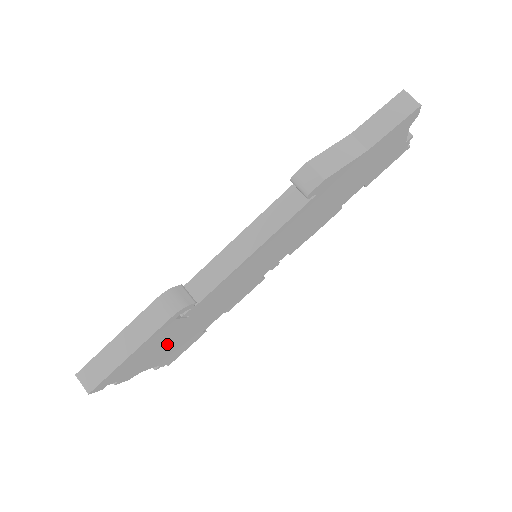
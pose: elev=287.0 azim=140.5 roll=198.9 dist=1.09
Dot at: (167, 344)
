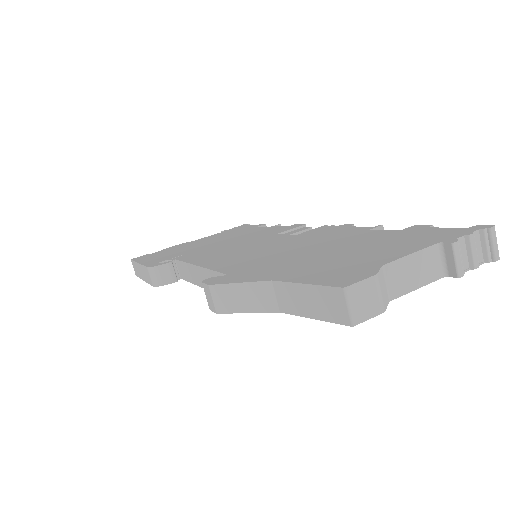
Dot at: occluded
